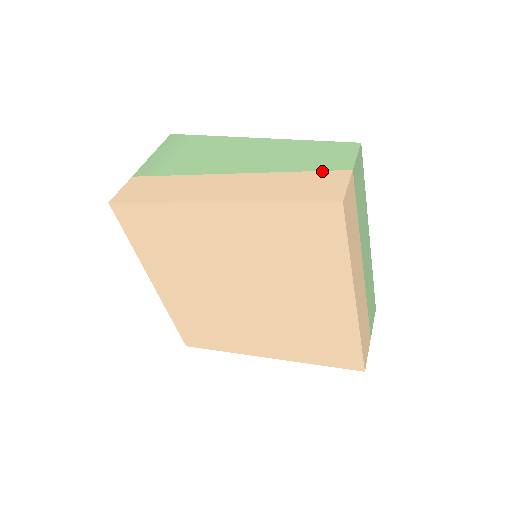
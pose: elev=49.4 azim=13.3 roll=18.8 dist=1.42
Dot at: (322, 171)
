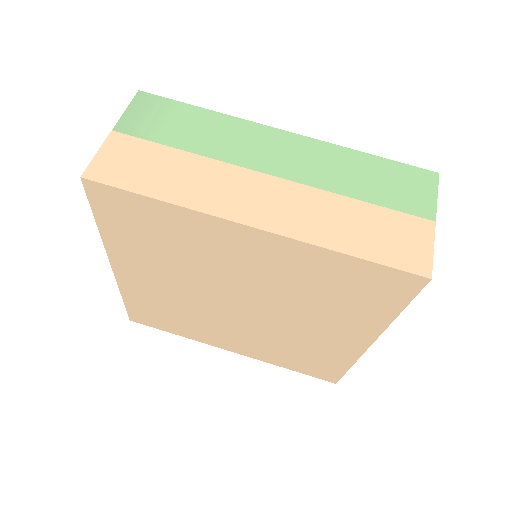
Dot at: occluded
